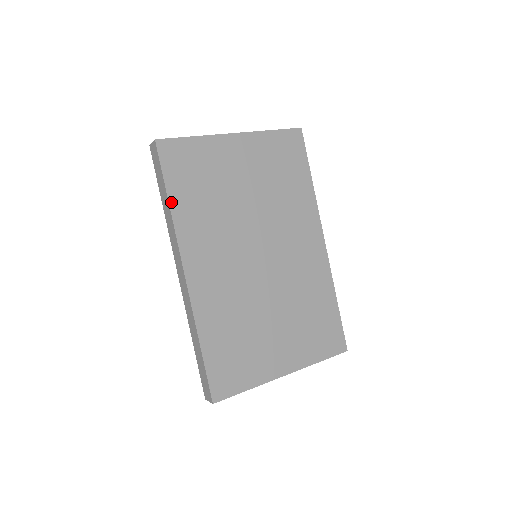
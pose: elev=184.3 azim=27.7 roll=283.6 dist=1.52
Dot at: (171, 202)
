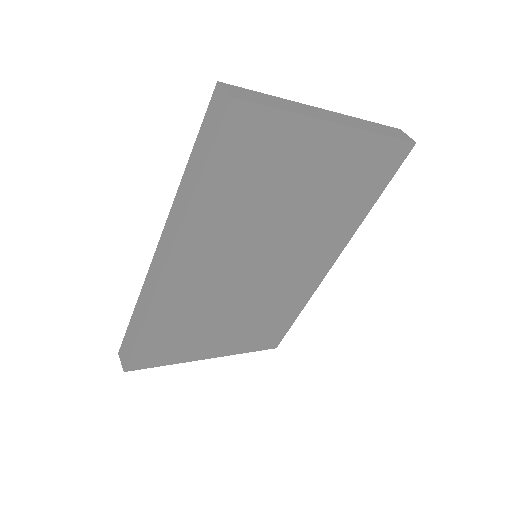
Dot at: (199, 187)
